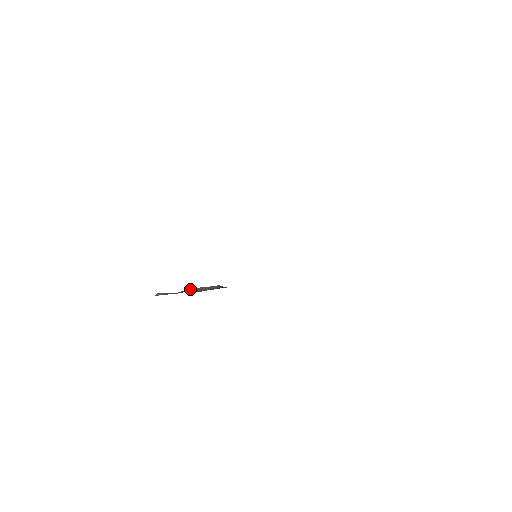
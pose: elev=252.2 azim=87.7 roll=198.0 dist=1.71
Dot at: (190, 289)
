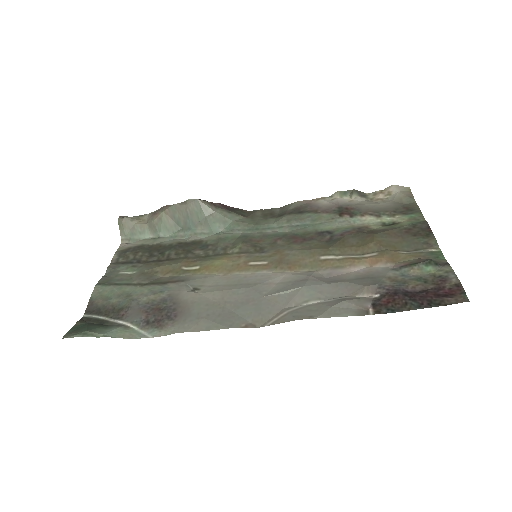
Dot at: (160, 214)
